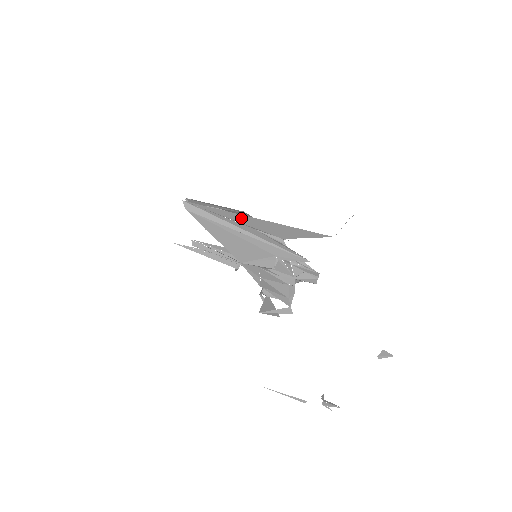
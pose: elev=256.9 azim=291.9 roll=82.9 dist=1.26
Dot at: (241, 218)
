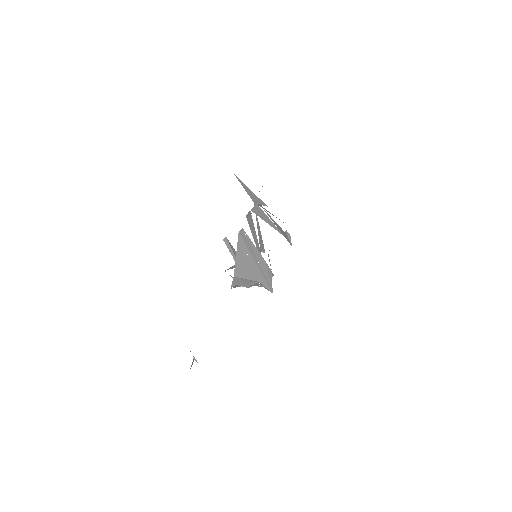
Dot at: occluded
